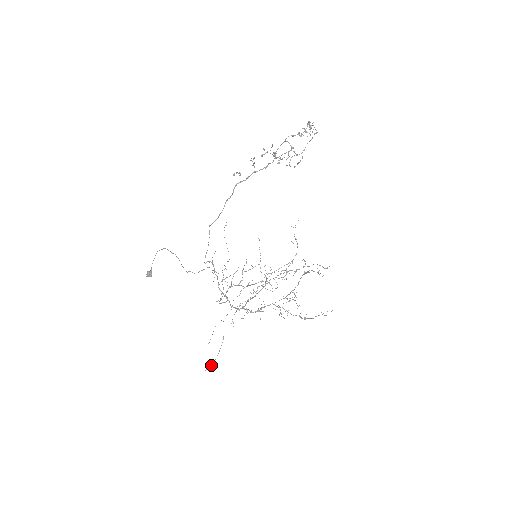
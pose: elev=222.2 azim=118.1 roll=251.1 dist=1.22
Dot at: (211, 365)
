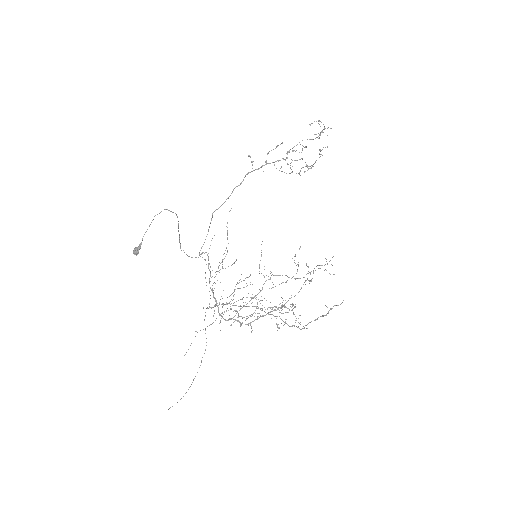
Dot at: occluded
